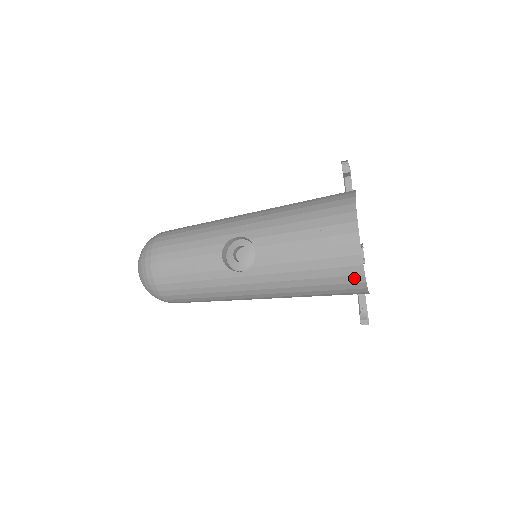
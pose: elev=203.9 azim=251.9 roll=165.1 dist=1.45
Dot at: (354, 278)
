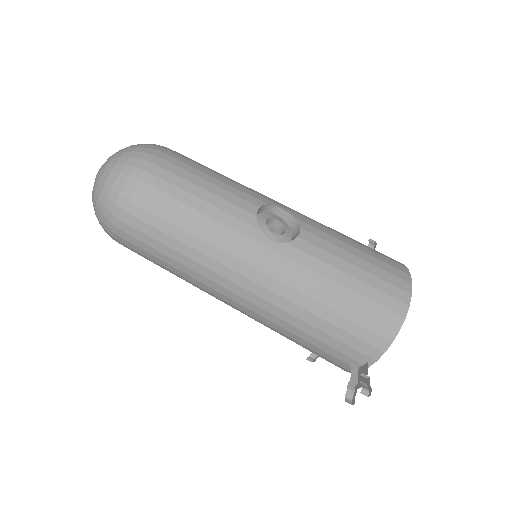
Dot at: (386, 329)
